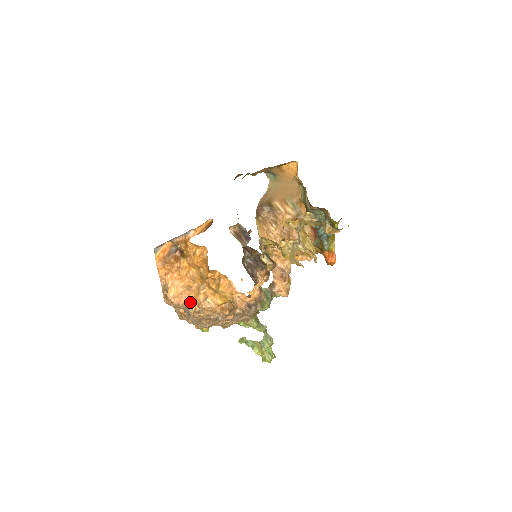
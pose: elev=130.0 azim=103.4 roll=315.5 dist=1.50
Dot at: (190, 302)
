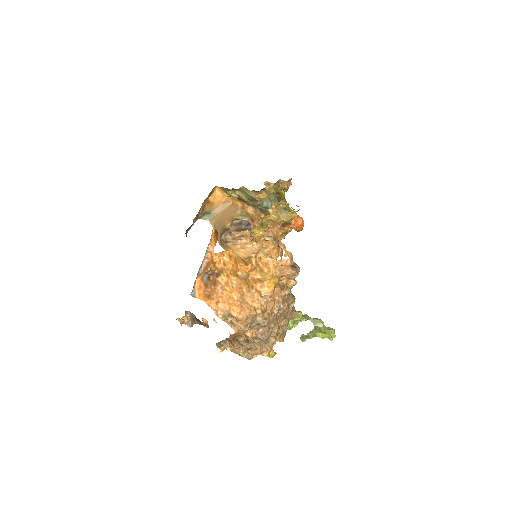
Dot at: (253, 309)
